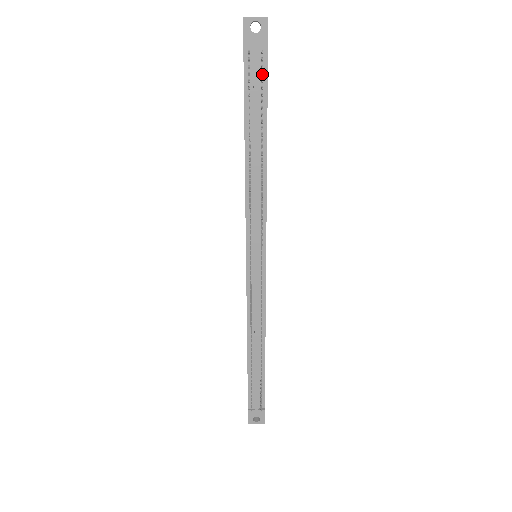
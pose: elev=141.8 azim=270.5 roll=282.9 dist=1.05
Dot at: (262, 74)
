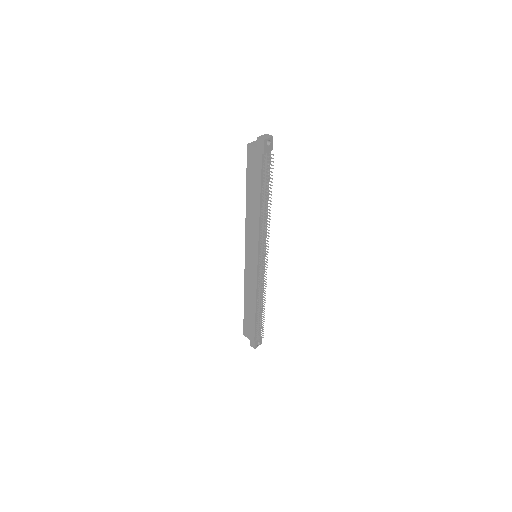
Dot at: occluded
